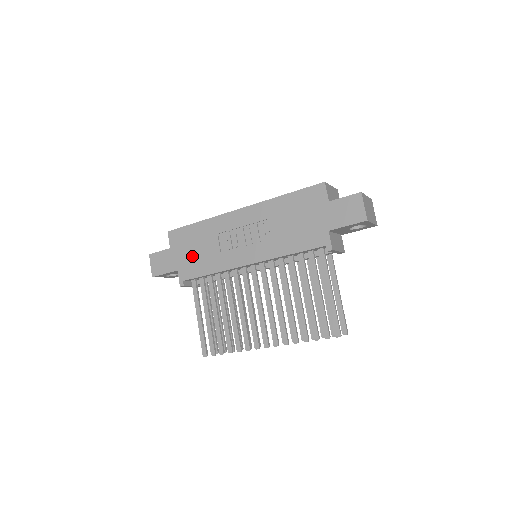
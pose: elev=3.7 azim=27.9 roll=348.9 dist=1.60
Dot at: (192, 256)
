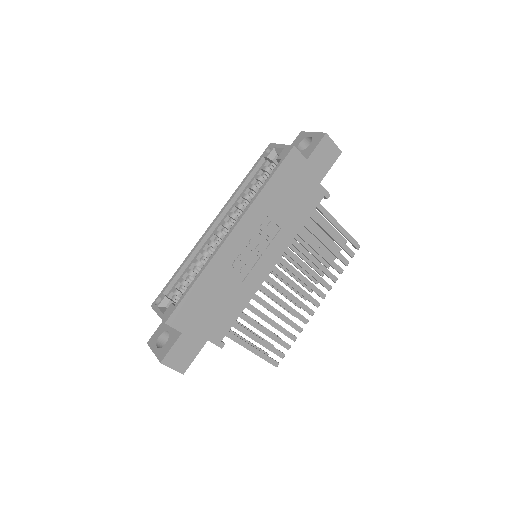
Dot at: (214, 314)
